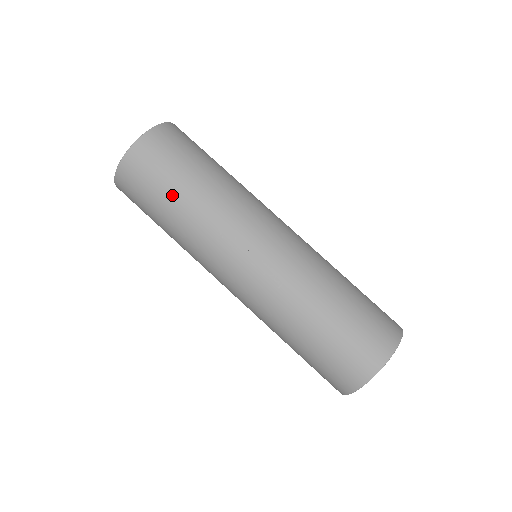
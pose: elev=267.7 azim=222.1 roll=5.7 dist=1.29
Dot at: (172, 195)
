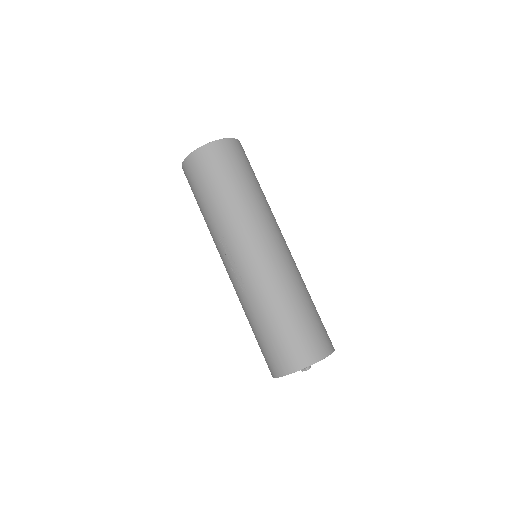
Dot at: (201, 201)
